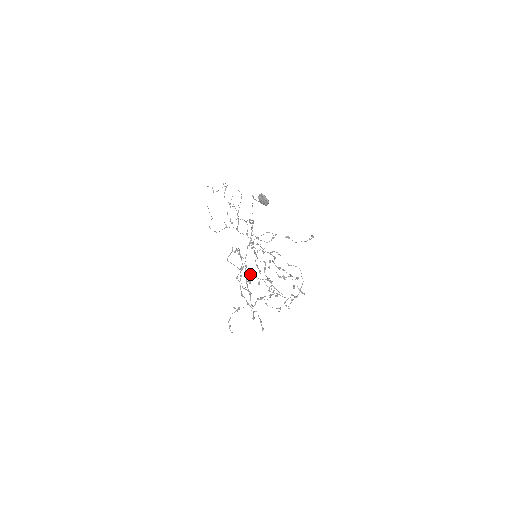
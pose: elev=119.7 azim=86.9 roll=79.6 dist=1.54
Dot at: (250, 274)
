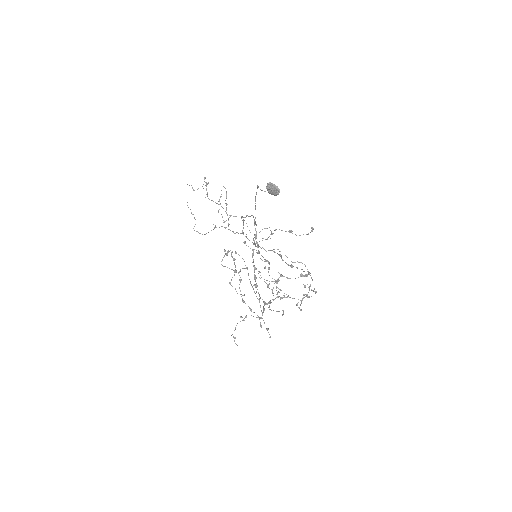
Dot at: occluded
